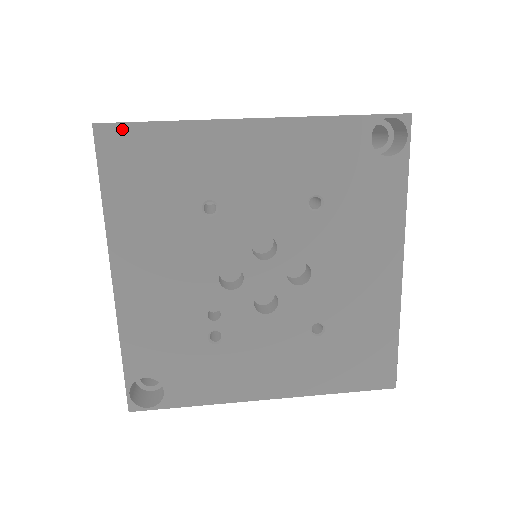
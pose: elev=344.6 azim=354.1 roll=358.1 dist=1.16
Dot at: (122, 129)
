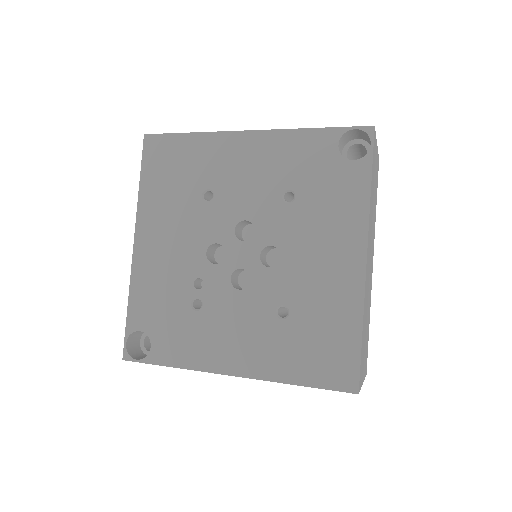
Dot at: (161, 138)
